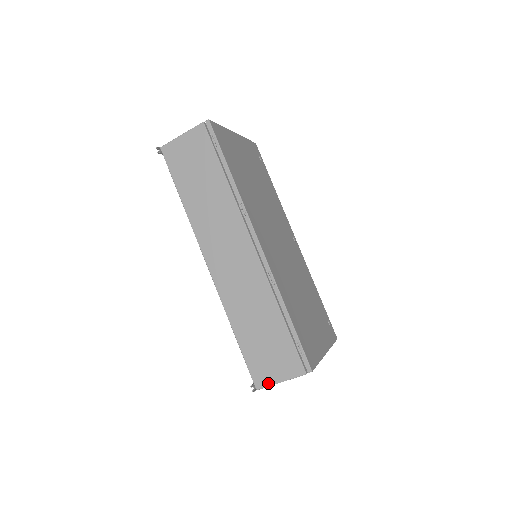
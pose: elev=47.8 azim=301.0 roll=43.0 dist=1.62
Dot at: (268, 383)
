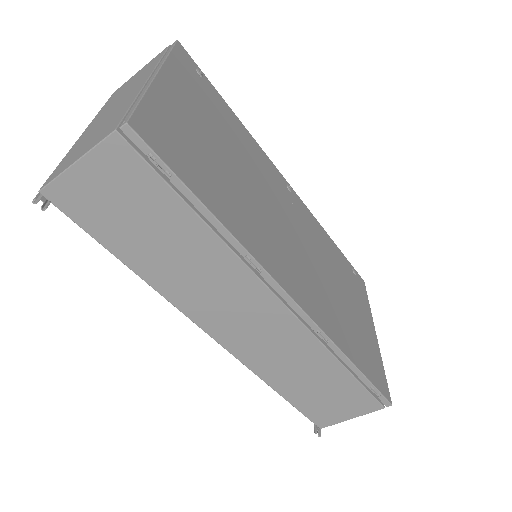
Dot at: (335, 422)
